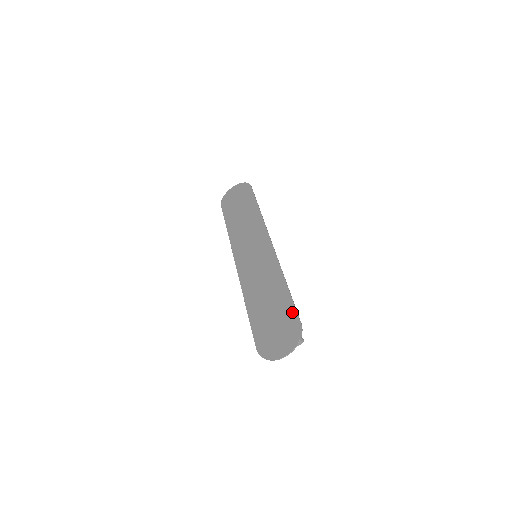
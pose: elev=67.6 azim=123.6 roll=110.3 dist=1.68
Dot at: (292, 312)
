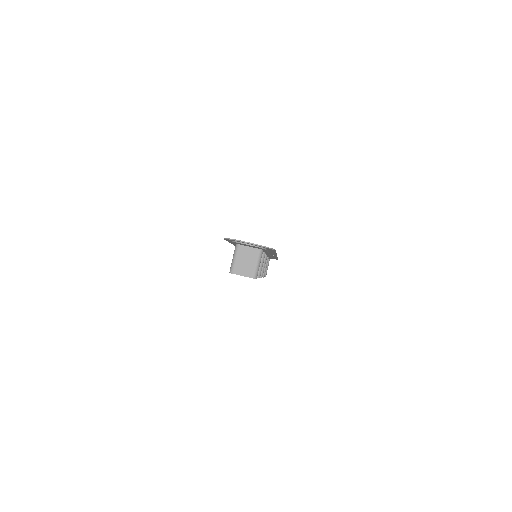
Dot at: occluded
